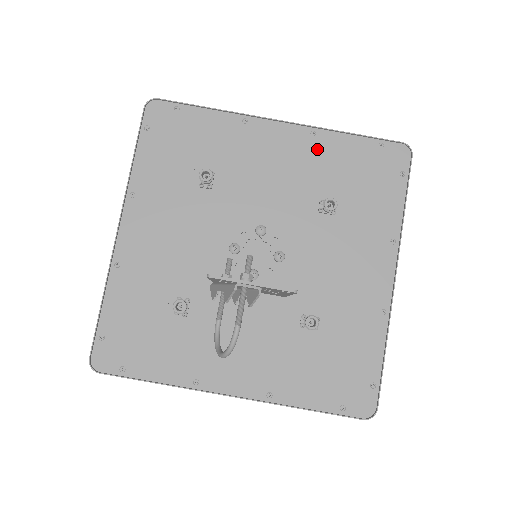
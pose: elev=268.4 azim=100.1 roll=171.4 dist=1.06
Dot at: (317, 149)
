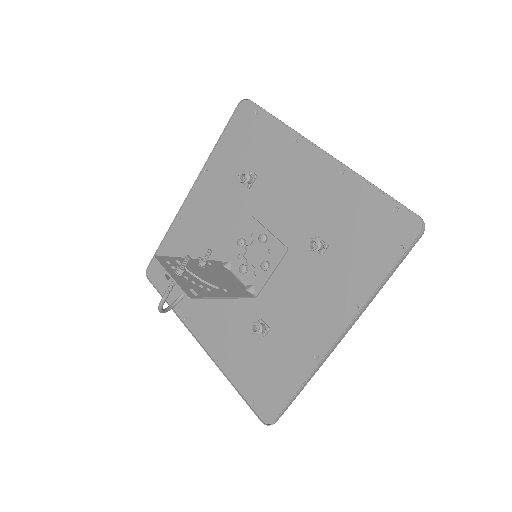
Dot at: (338, 189)
